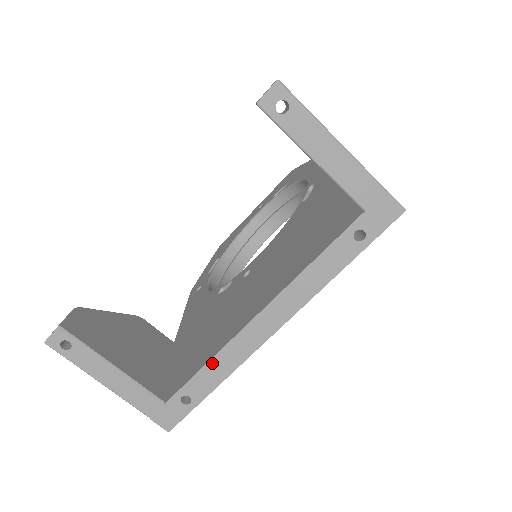
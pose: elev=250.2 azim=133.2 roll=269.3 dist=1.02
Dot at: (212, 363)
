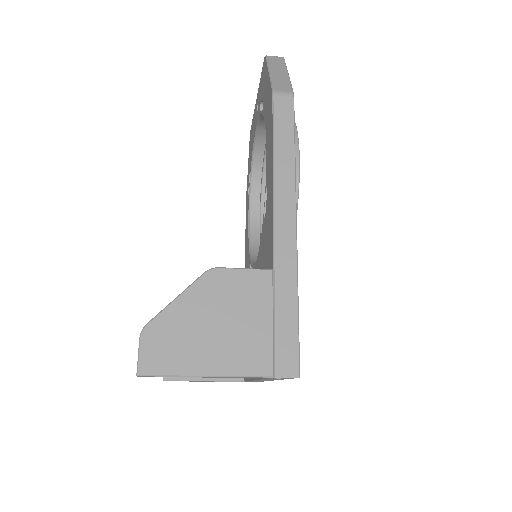
Dot at: occluded
